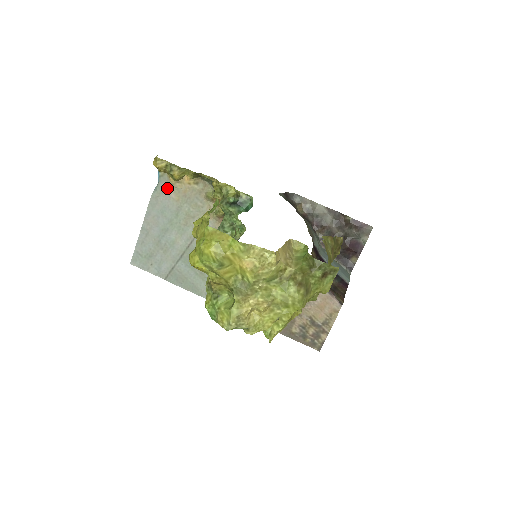
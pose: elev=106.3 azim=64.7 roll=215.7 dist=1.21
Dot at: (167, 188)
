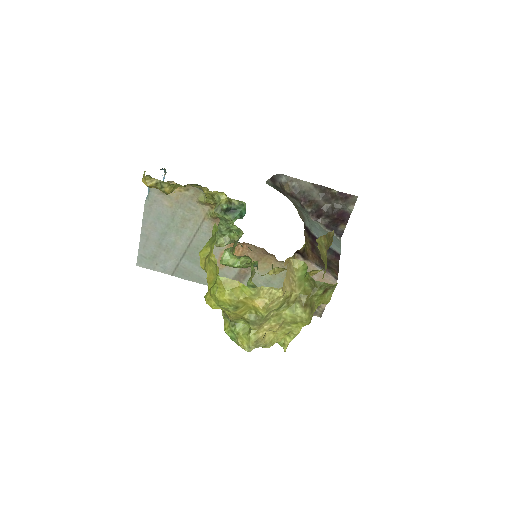
Dot at: (159, 197)
